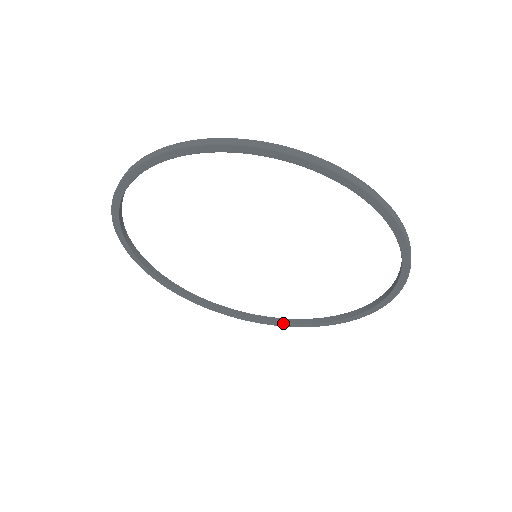
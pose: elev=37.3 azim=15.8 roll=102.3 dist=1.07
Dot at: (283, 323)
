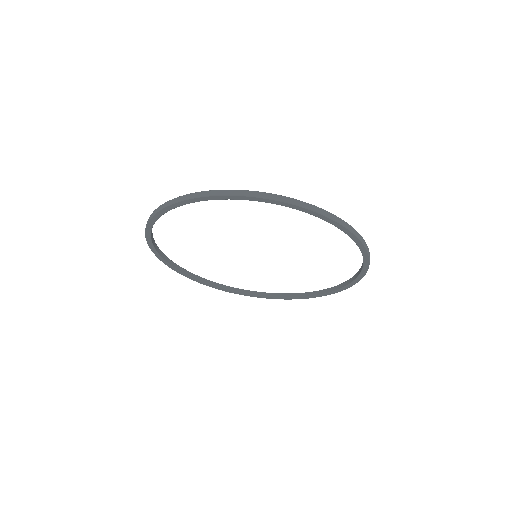
Dot at: (349, 283)
